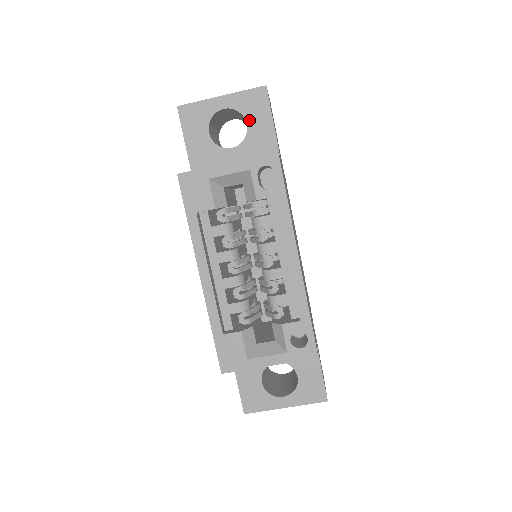
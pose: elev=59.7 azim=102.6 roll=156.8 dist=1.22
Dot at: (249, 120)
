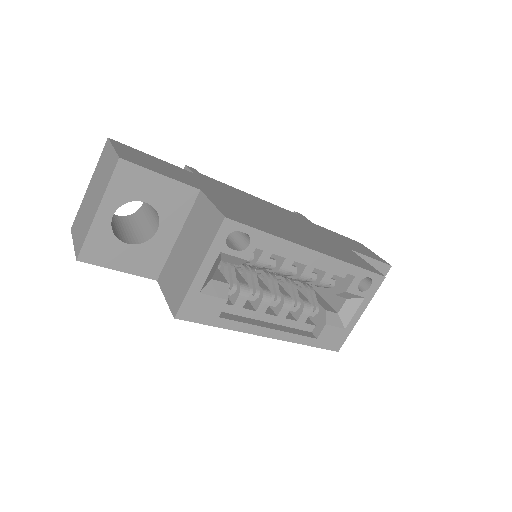
Dot at: (143, 198)
